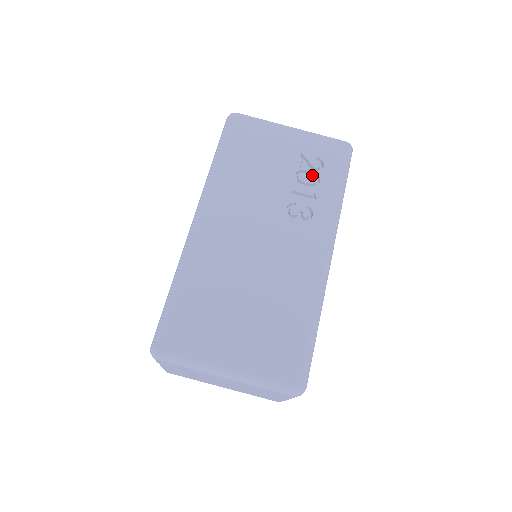
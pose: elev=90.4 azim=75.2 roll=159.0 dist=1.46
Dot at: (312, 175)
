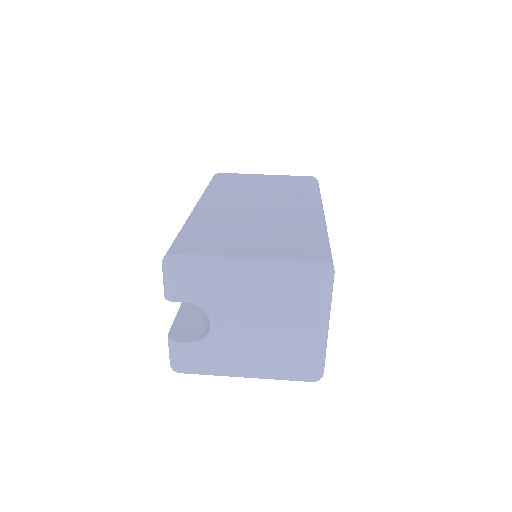
Dot at: (290, 186)
